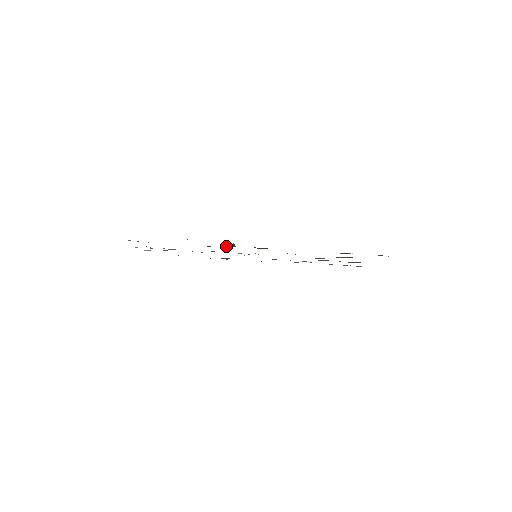
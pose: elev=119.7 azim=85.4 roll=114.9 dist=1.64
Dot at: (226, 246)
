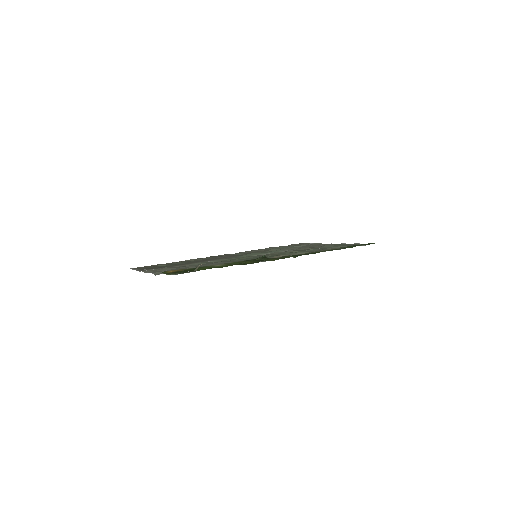
Dot at: (265, 260)
